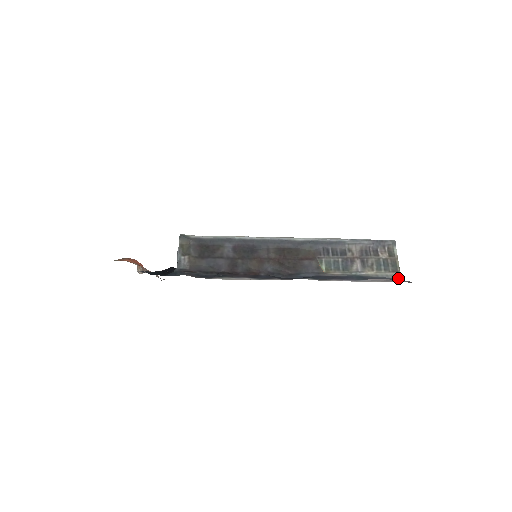
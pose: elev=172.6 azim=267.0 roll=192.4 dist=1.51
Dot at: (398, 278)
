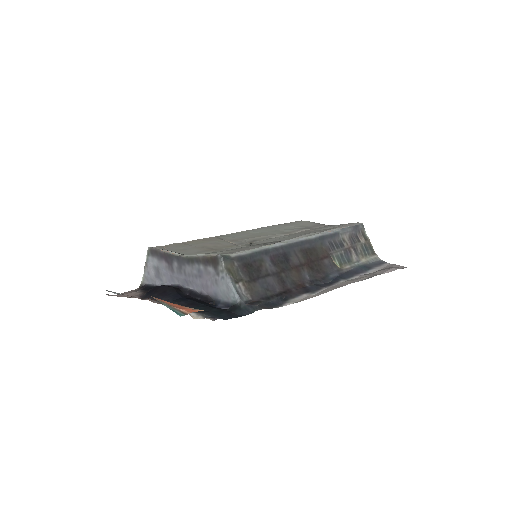
Dot at: (380, 261)
